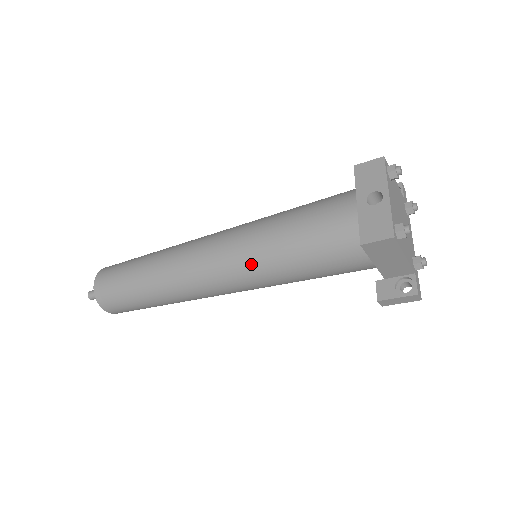
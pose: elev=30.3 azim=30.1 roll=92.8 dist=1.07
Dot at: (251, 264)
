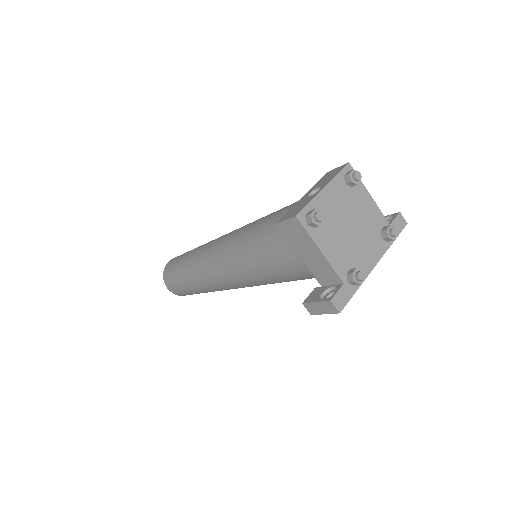
Dot at: (233, 249)
